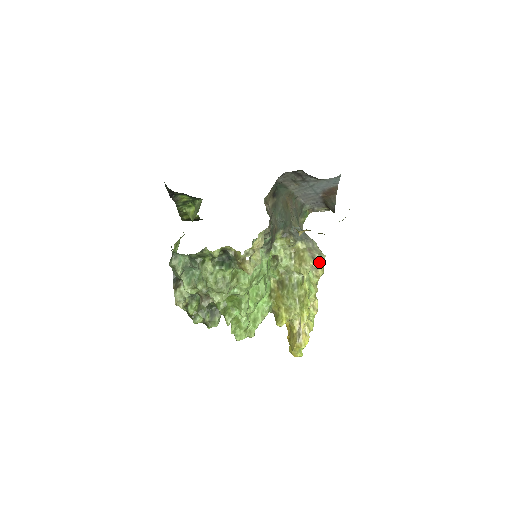
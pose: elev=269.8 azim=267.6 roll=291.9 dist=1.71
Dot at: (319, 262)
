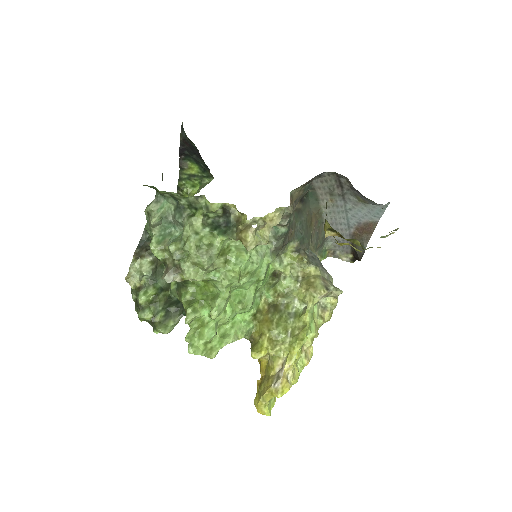
Dot at: (329, 301)
